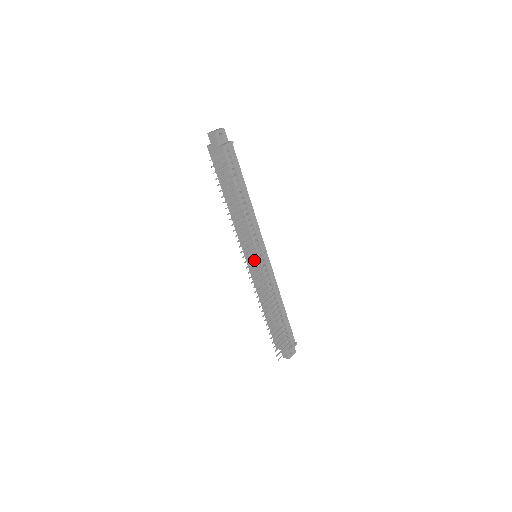
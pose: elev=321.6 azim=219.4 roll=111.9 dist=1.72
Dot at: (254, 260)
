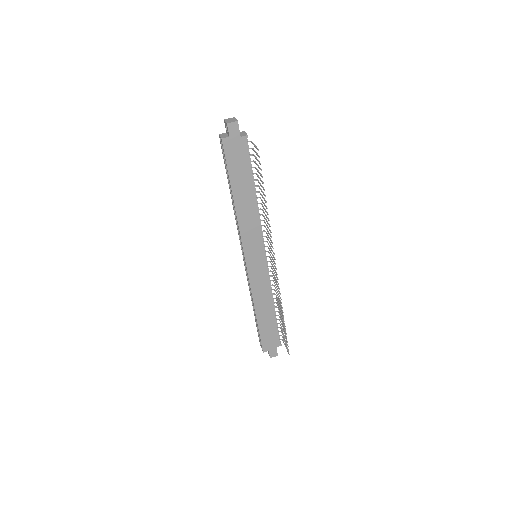
Dot at: (258, 260)
